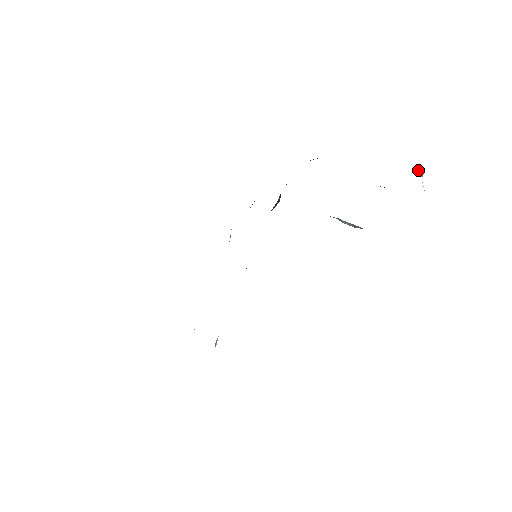
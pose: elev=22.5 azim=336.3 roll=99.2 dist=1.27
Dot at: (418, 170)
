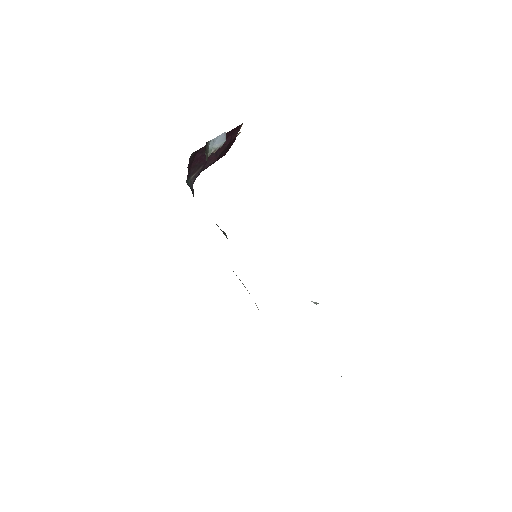
Dot at: occluded
